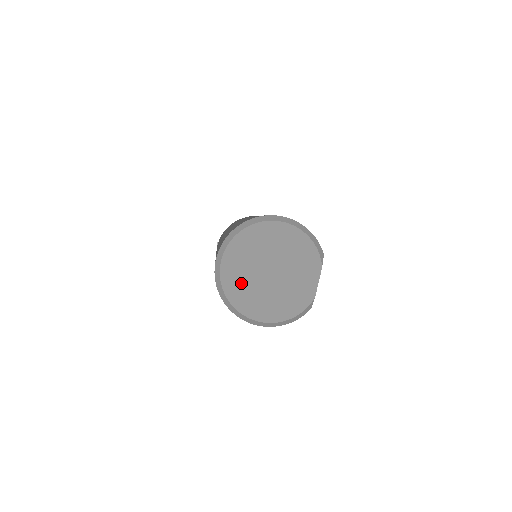
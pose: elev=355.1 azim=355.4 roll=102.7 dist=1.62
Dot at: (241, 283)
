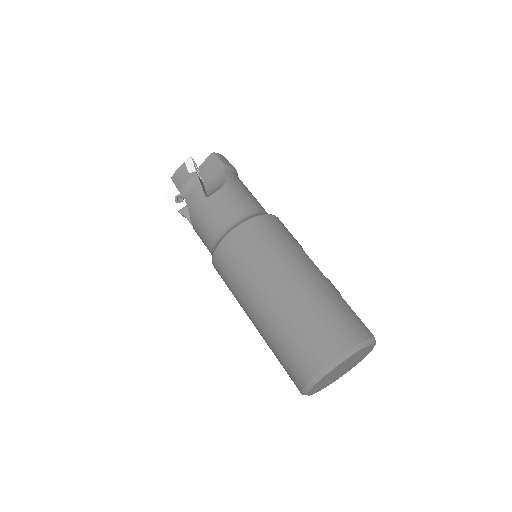
Dot at: occluded
